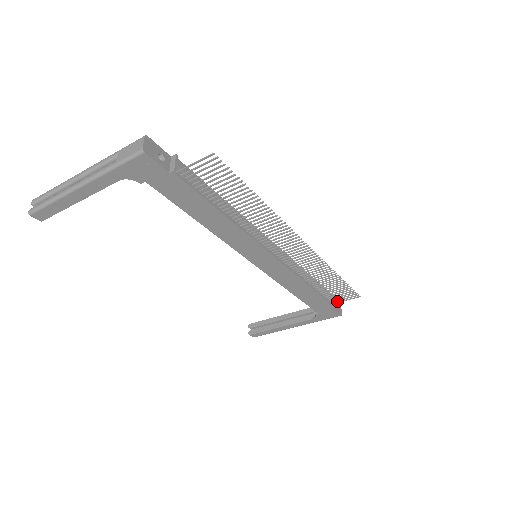
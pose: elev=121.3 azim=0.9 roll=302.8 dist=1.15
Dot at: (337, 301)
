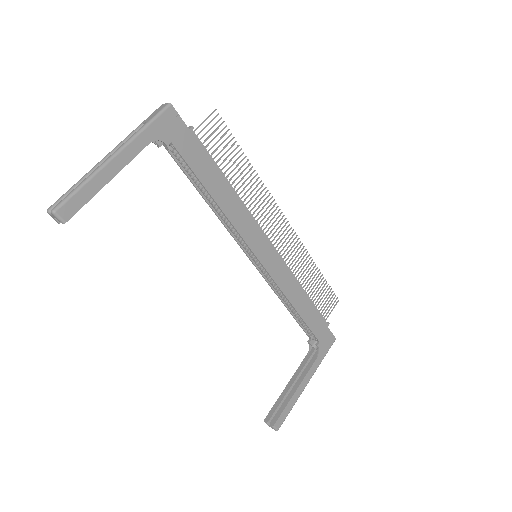
Dot at: occluded
